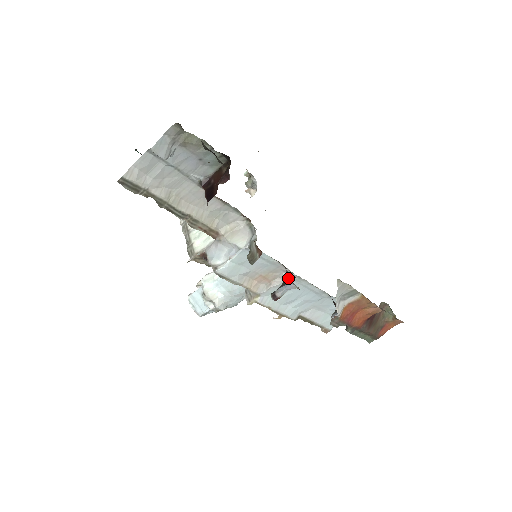
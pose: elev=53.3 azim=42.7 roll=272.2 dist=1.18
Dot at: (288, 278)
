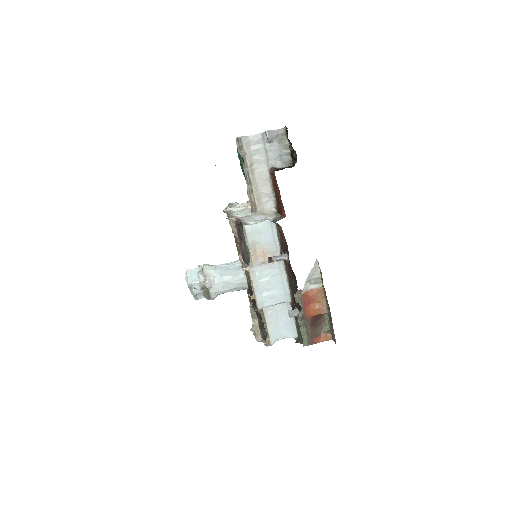
Dot at: occluded
